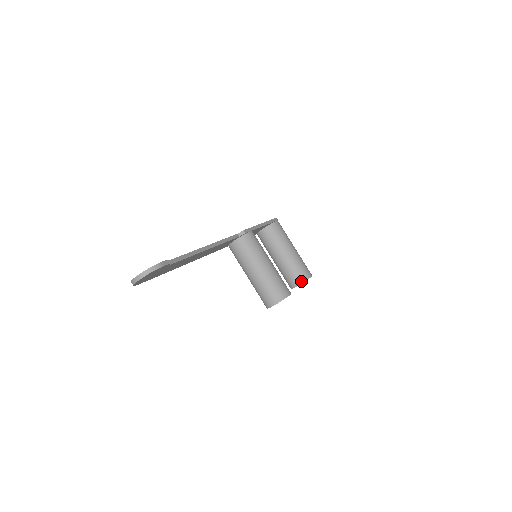
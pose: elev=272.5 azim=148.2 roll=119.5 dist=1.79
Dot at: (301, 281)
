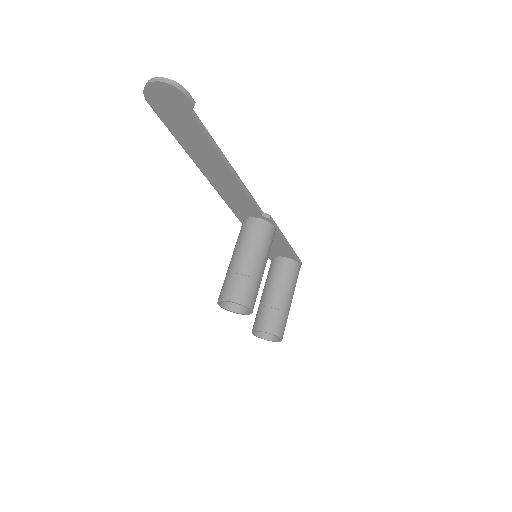
Dot at: (269, 330)
